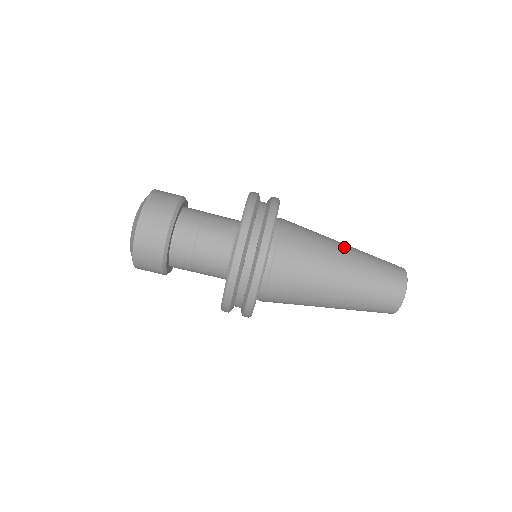
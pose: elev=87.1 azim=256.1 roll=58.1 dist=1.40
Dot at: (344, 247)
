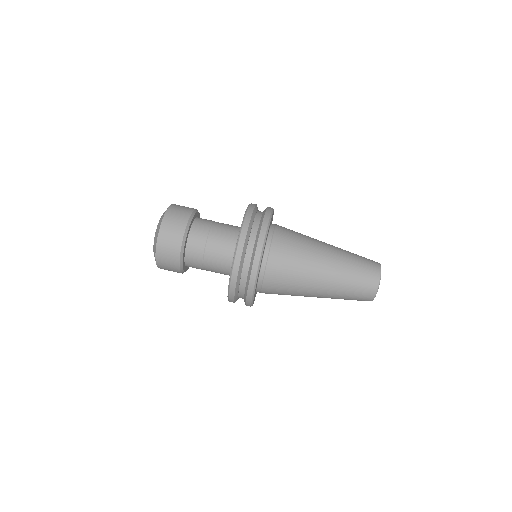
Dot at: occluded
